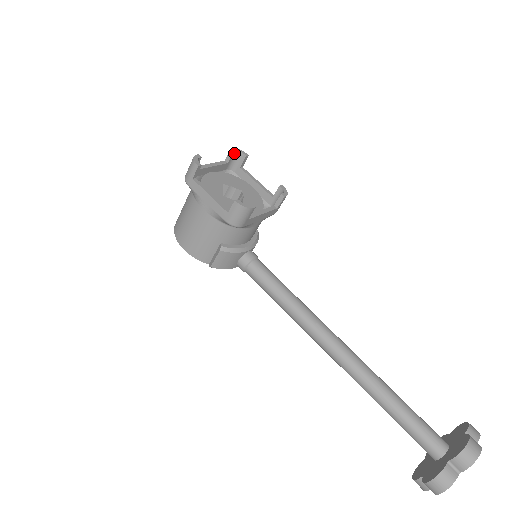
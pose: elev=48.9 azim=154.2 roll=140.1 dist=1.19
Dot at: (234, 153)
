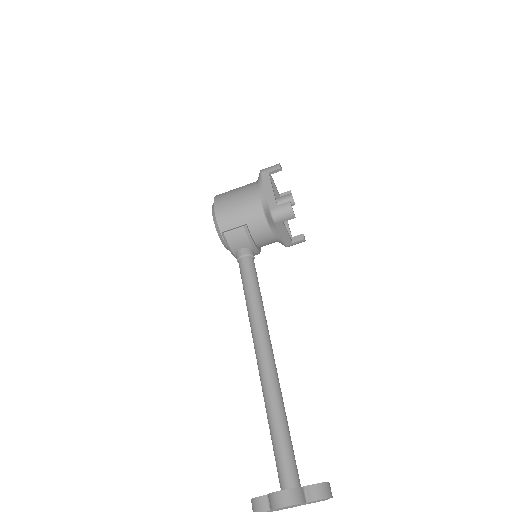
Dot at: (289, 195)
